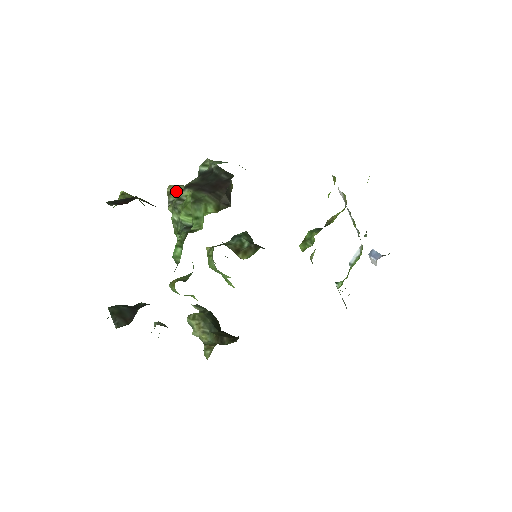
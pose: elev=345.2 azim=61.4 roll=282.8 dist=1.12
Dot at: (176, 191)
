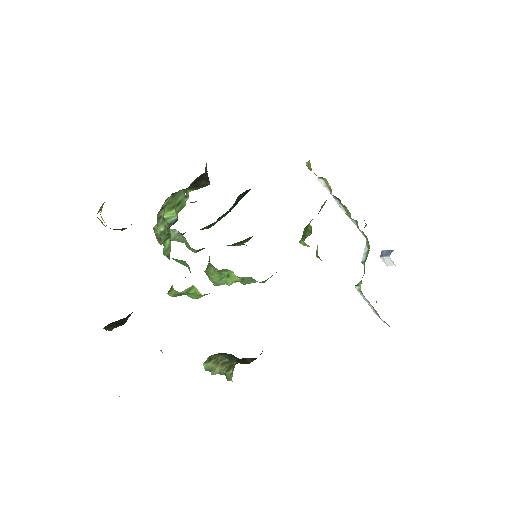
Dot at: occluded
